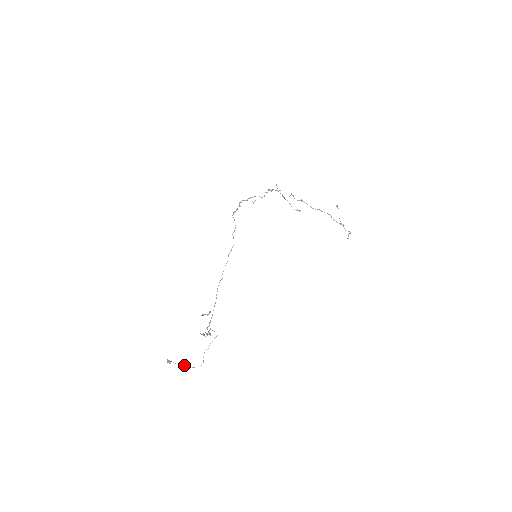
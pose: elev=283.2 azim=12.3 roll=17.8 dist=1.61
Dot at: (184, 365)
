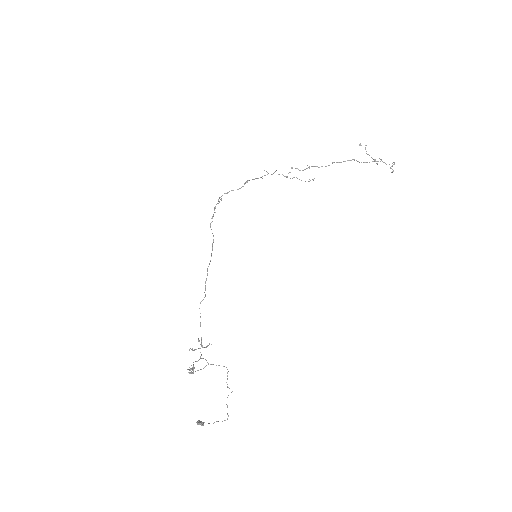
Dot at: occluded
